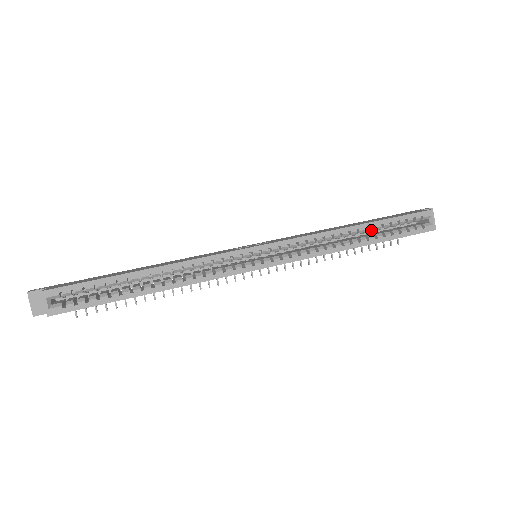
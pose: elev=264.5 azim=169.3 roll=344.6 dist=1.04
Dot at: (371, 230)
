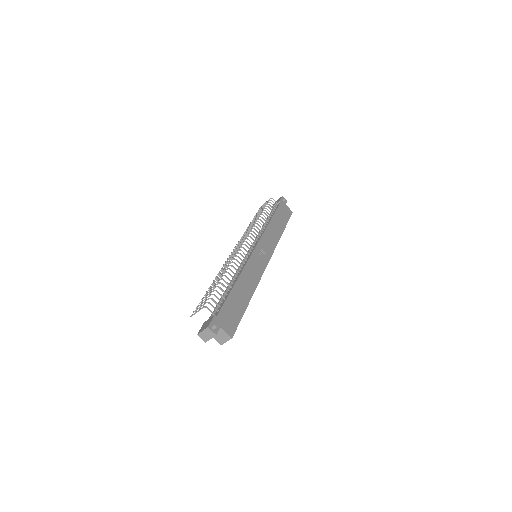
Dot at: occluded
